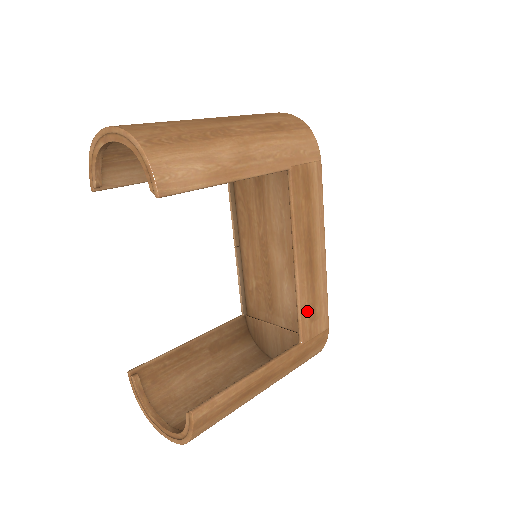
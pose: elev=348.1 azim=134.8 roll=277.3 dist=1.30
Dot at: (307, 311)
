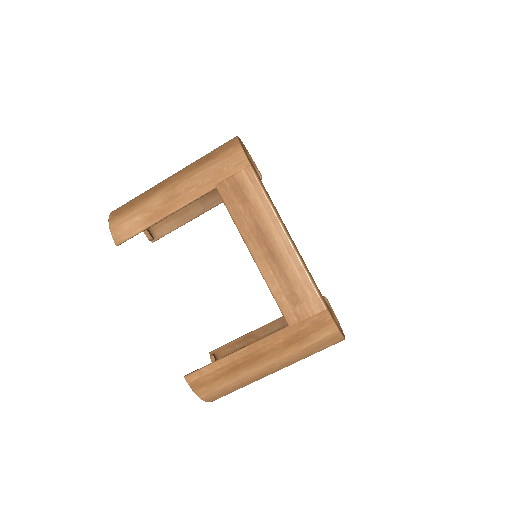
Dot at: (284, 296)
